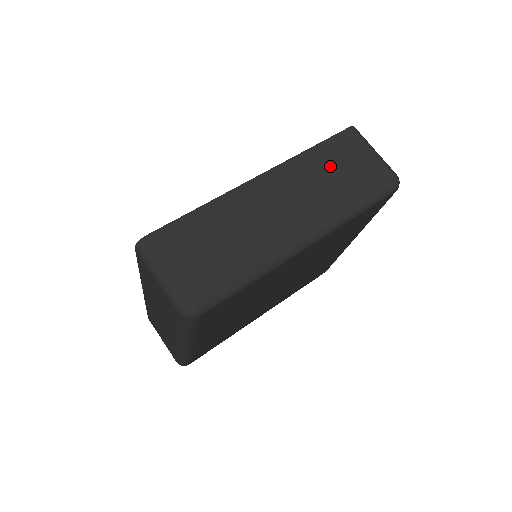
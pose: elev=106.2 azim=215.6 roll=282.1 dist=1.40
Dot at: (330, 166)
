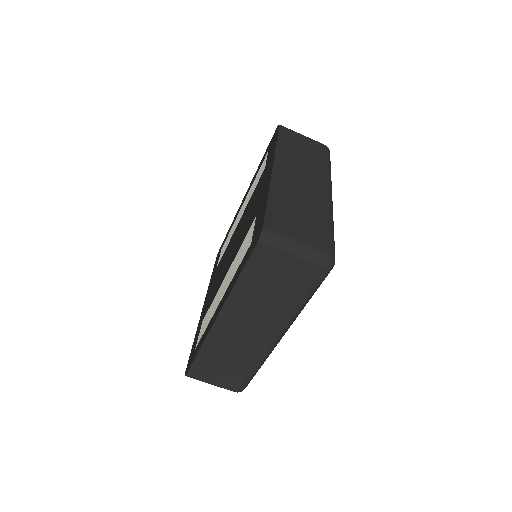
Dot at: (263, 287)
